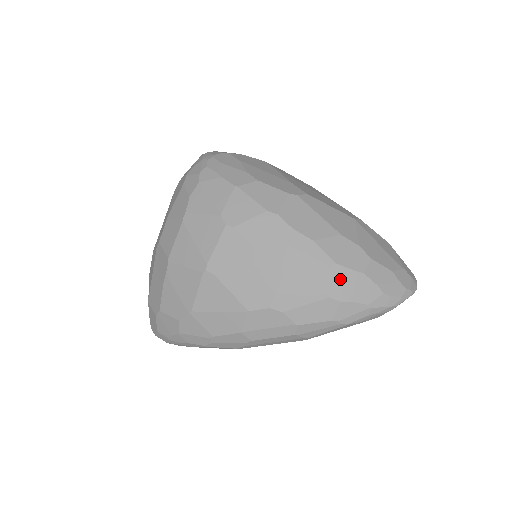
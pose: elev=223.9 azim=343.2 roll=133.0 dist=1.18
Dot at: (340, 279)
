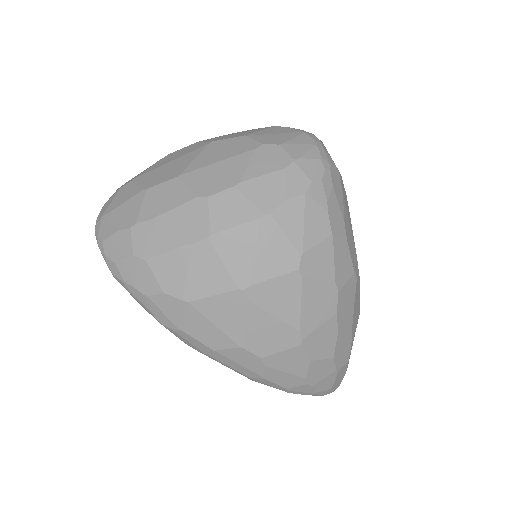
Dot at: (324, 370)
